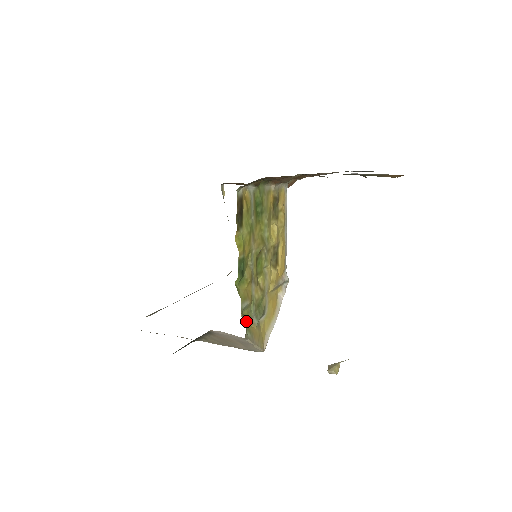
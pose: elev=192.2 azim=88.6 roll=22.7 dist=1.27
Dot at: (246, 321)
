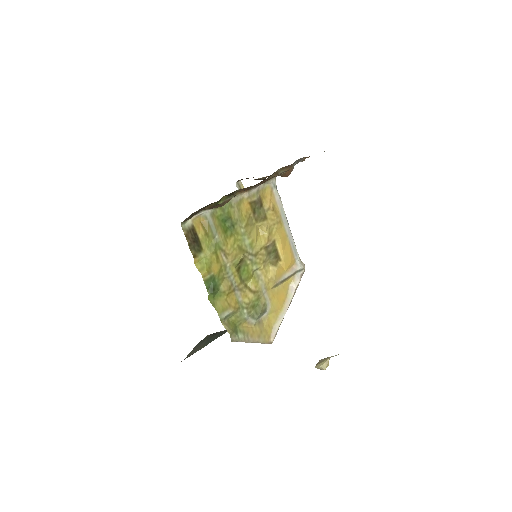
Dot at: (232, 327)
